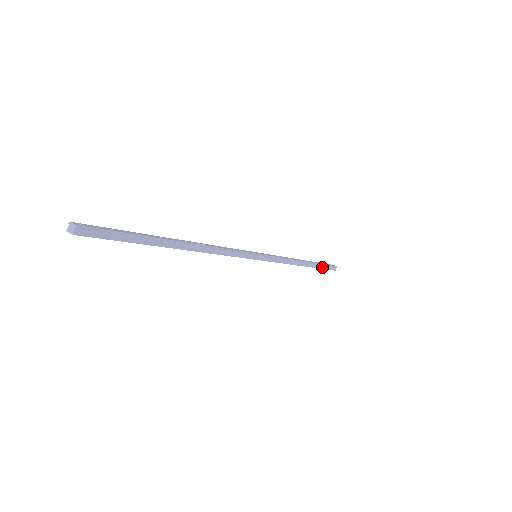
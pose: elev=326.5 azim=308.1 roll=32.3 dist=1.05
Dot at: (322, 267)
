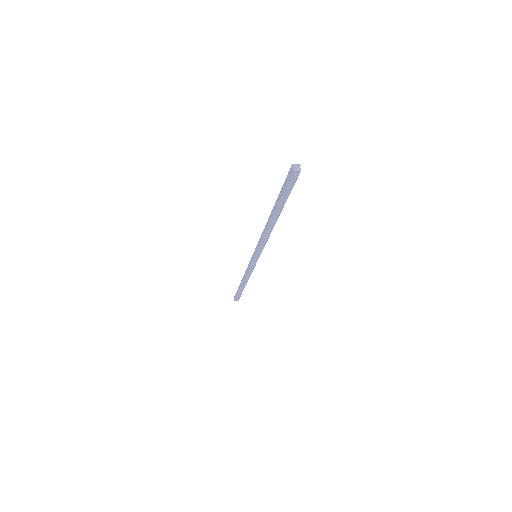
Dot at: (242, 291)
